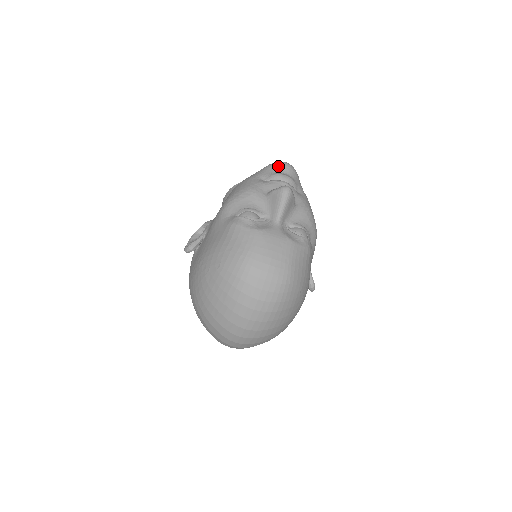
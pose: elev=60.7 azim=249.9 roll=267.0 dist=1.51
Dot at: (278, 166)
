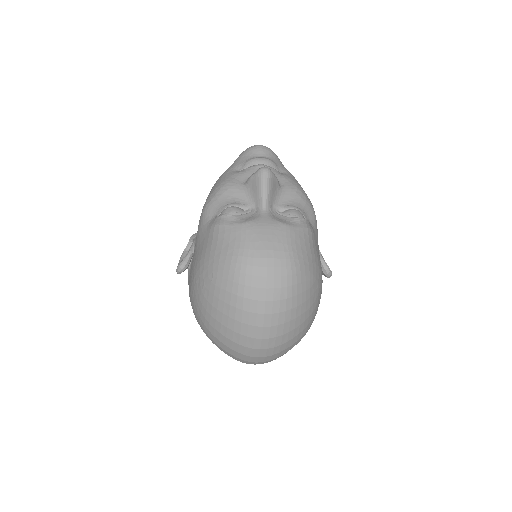
Dot at: (251, 151)
